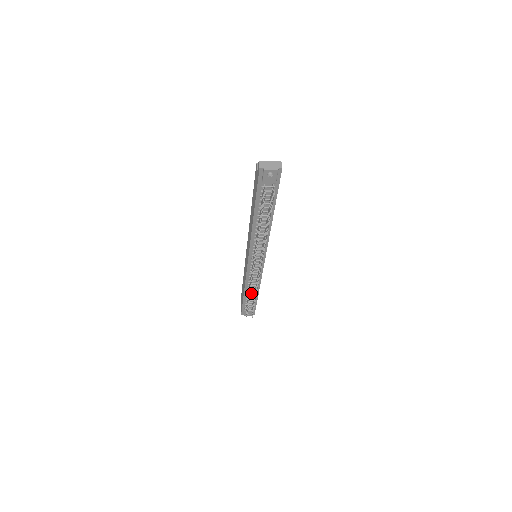
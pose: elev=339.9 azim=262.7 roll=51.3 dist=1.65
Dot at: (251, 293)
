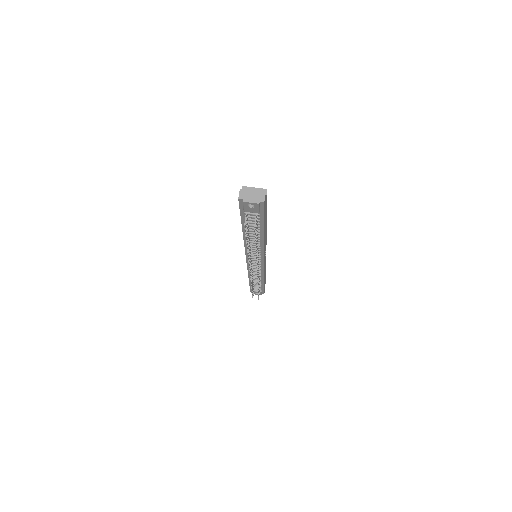
Dot at: (256, 280)
